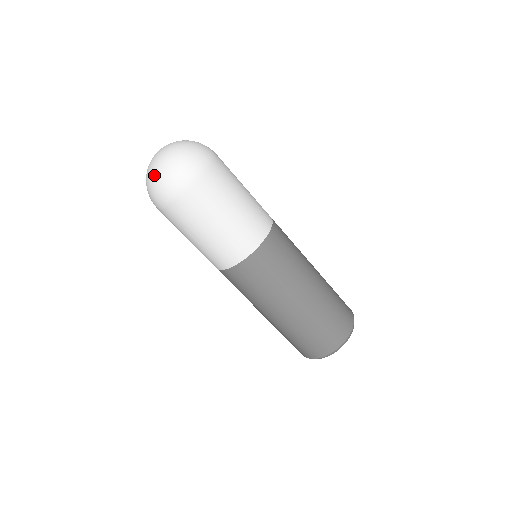
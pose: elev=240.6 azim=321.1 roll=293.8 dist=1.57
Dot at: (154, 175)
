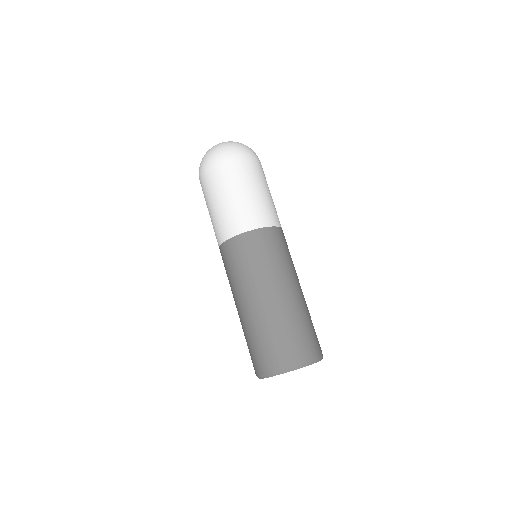
Dot at: occluded
